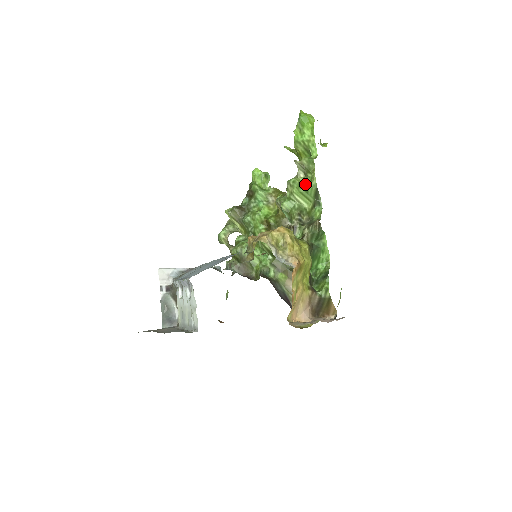
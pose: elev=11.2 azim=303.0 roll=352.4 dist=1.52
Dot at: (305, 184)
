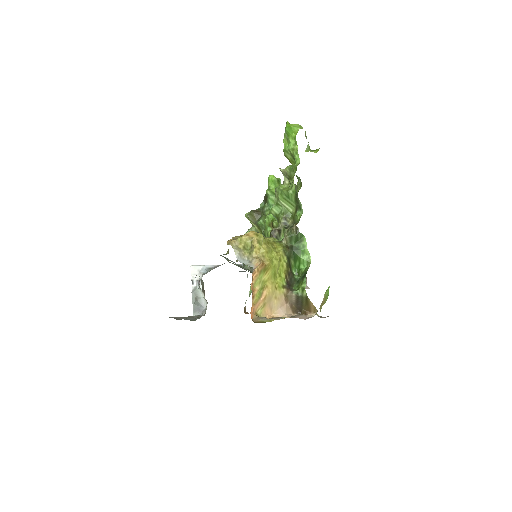
Dot at: (286, 190)
